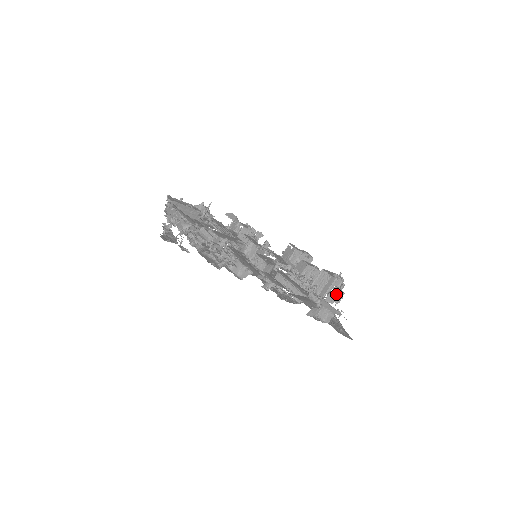
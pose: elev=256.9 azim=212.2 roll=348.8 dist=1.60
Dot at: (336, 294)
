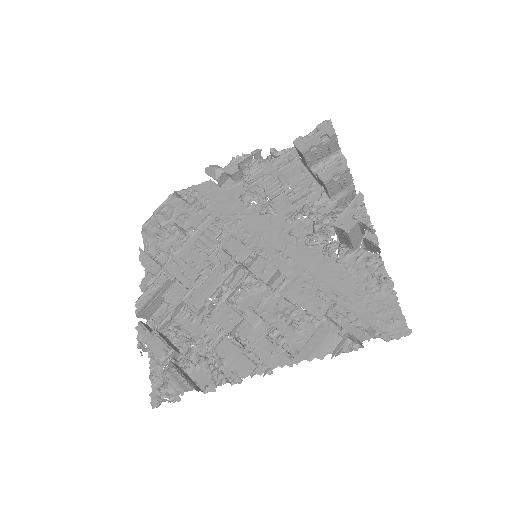
Dot at: (370, 245)
